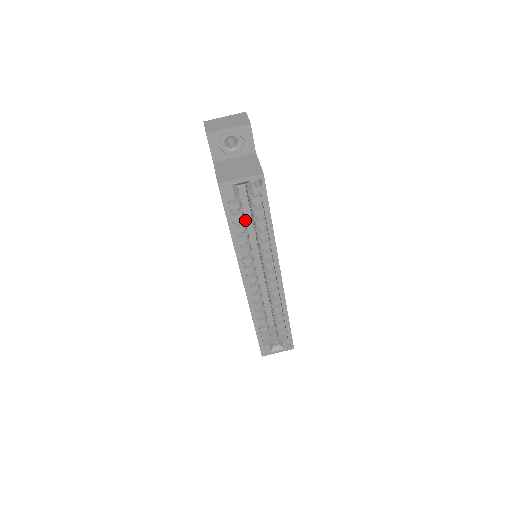
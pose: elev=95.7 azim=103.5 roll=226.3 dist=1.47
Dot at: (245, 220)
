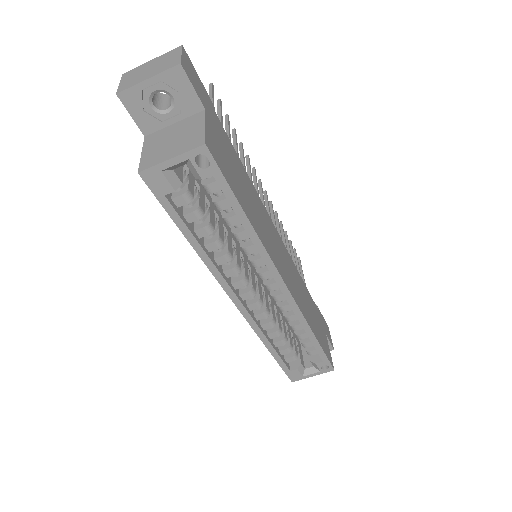
Dot at: occluded
